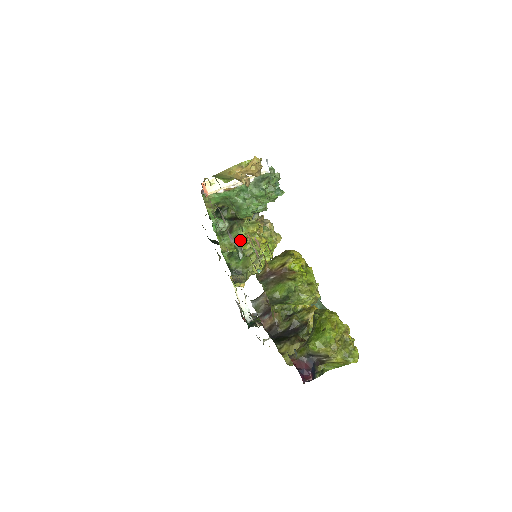
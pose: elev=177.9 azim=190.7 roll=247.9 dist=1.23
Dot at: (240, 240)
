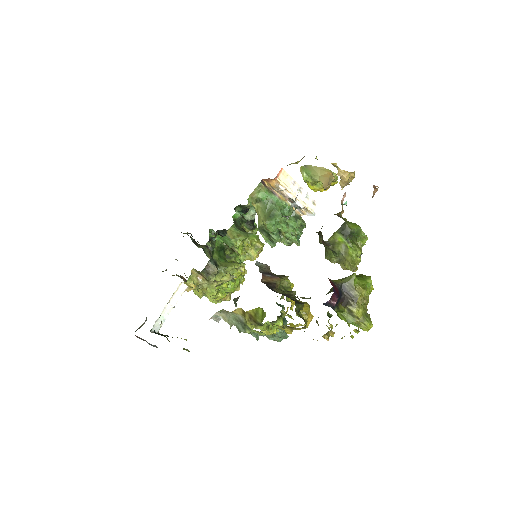
Dot at: (247, 240)
